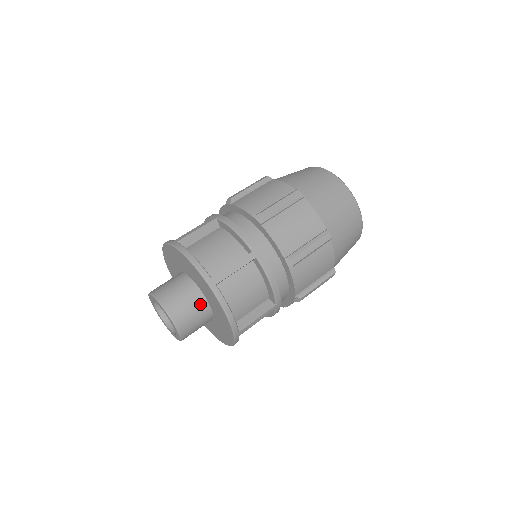
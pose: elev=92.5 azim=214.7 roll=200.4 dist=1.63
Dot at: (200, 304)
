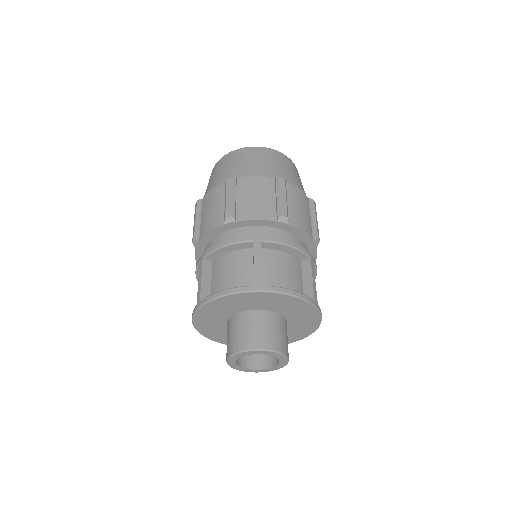
Dot at: (268, 318)
